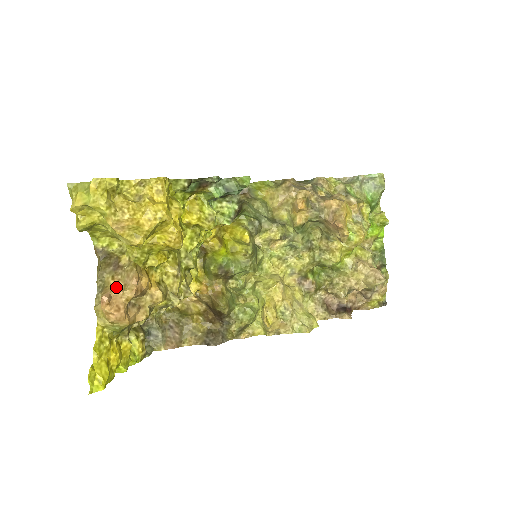
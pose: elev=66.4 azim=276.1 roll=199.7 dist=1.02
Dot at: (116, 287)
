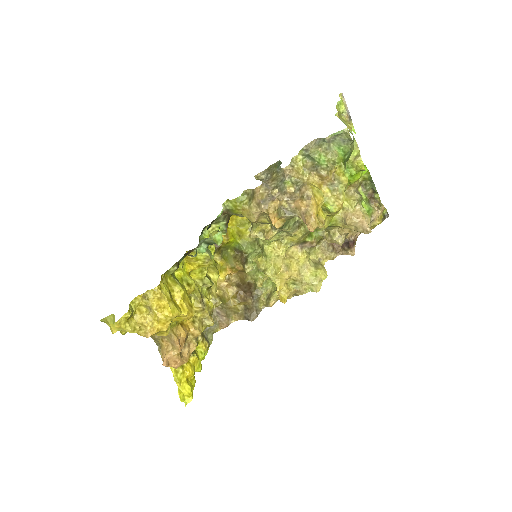
Dot at: (167, 349)
